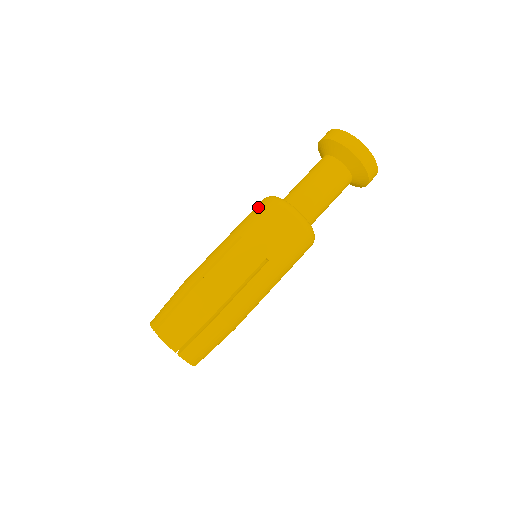
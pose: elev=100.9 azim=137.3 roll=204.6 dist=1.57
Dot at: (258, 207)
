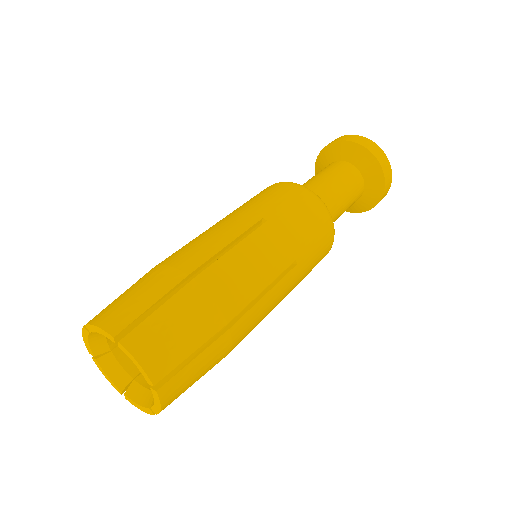
Dot at: (278, 189)
